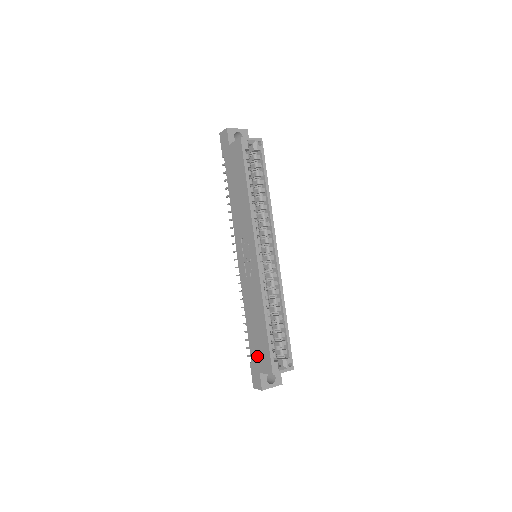
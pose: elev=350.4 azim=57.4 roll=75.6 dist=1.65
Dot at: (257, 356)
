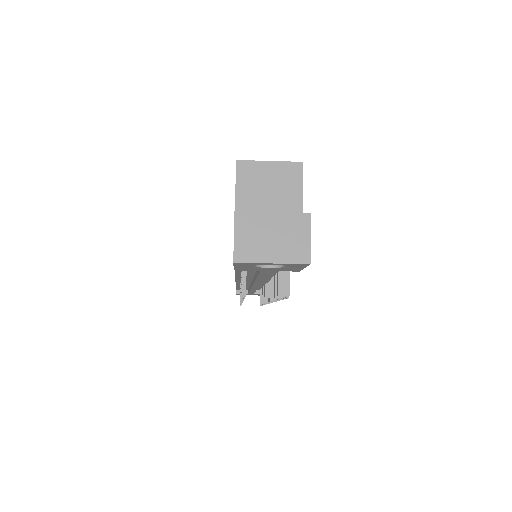
Dot at: occluded
